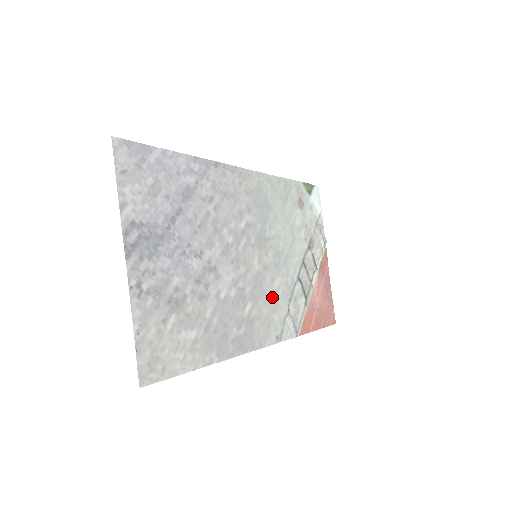
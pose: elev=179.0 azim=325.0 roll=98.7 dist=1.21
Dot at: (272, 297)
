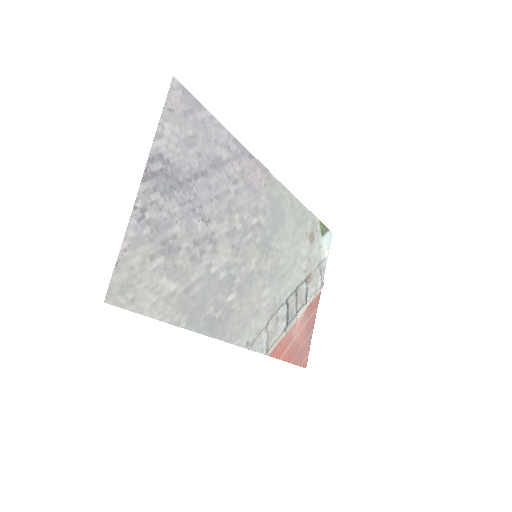
Dot at: (257, 302)
